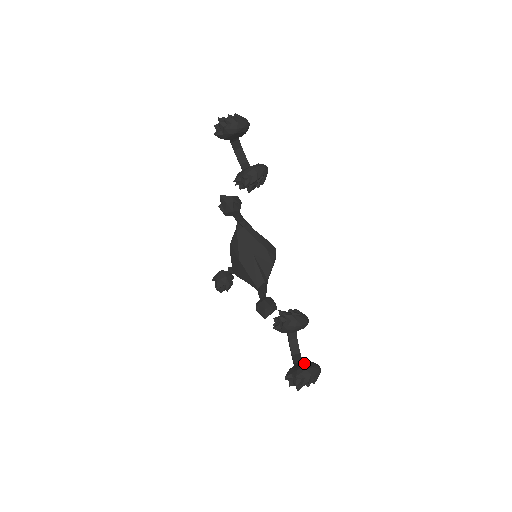
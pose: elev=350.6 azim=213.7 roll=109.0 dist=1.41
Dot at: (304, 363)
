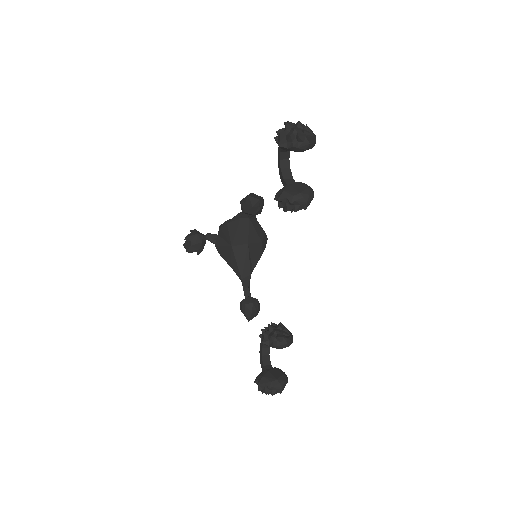
Dot at: (275, 372)
